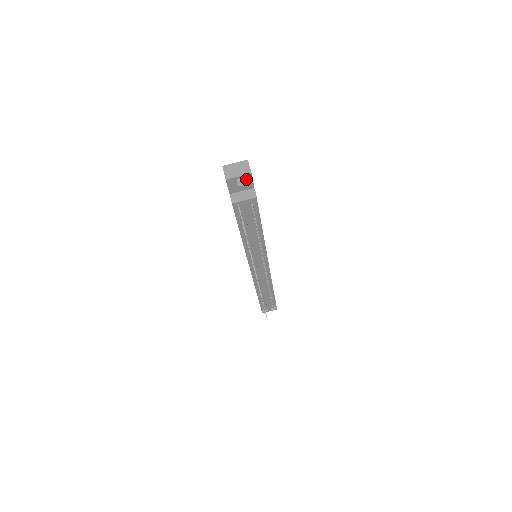
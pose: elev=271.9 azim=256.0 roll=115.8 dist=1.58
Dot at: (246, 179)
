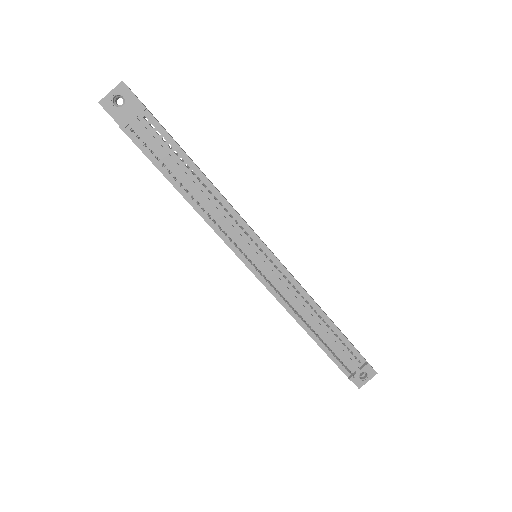
Dot at: (123, 94)
